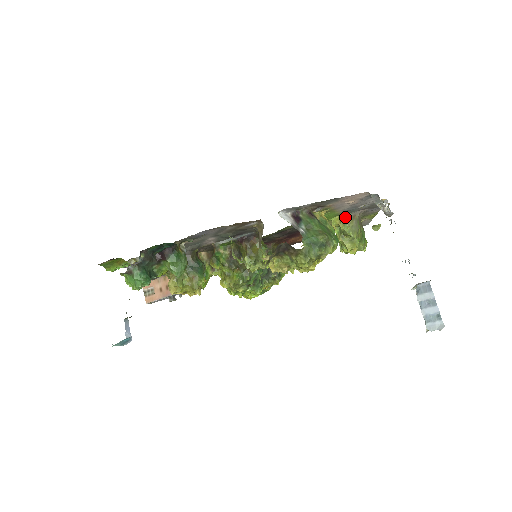
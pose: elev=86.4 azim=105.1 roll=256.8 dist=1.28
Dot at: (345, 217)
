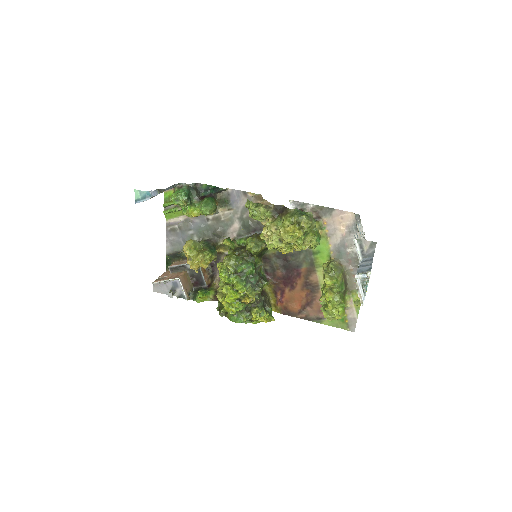
Dot at: (334, 260)
